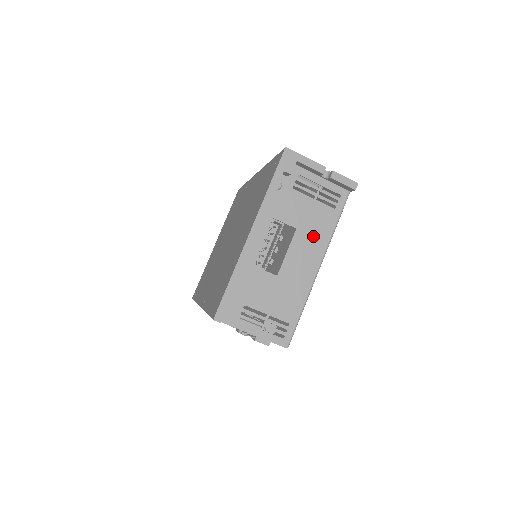
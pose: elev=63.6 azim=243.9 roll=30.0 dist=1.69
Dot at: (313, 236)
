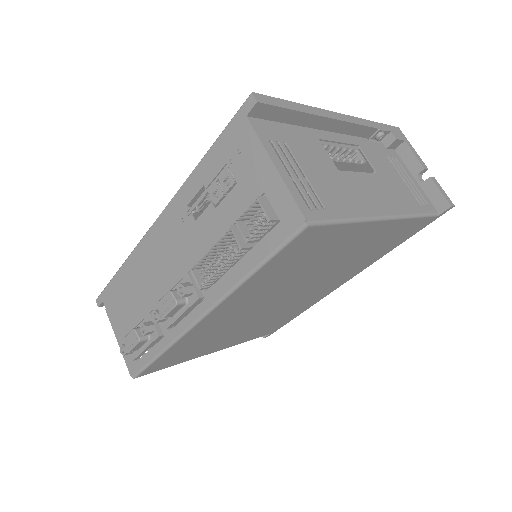
Dot at: (391, 194)
